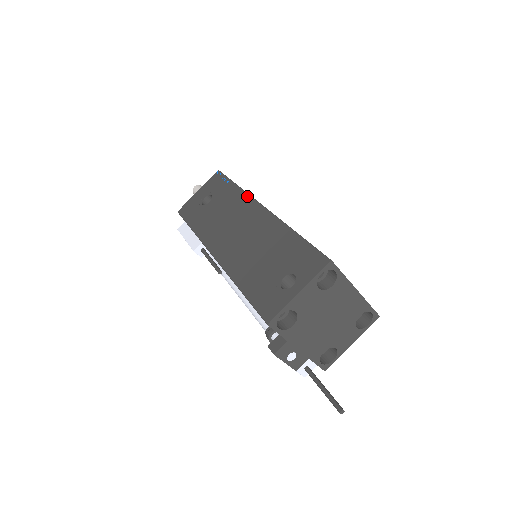
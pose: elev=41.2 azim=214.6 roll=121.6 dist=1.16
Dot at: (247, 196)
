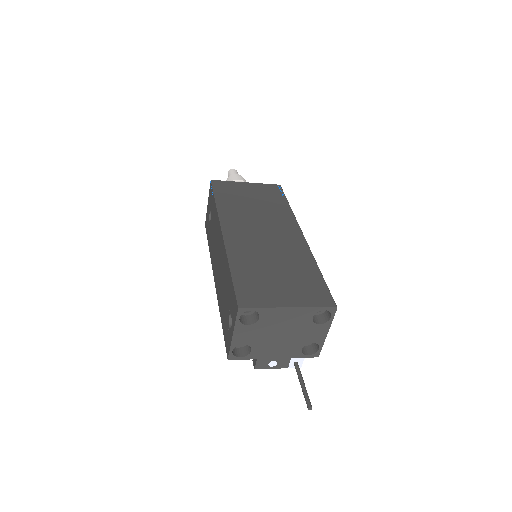
Dot at: (218, 218)
